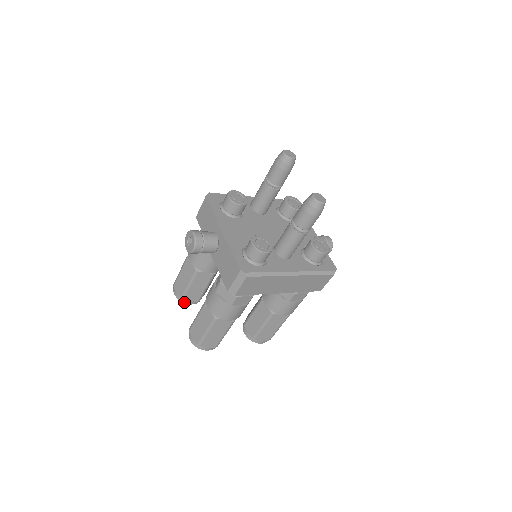
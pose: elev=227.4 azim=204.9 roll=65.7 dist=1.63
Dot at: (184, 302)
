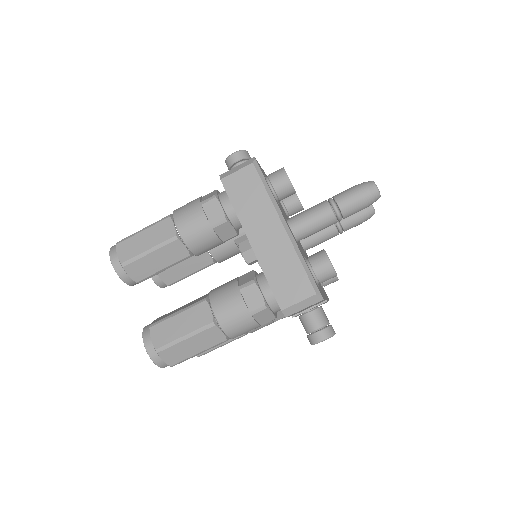
Dot at: occluded
